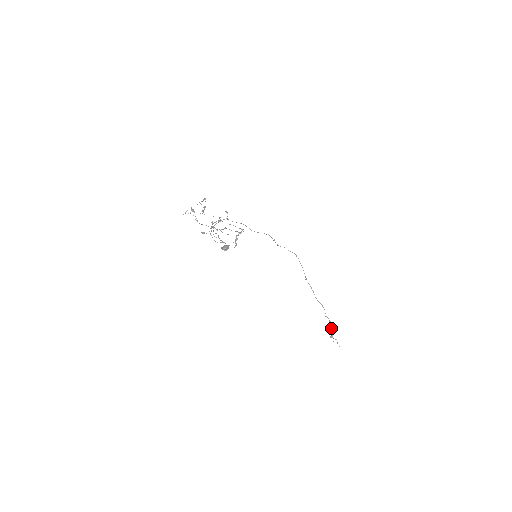
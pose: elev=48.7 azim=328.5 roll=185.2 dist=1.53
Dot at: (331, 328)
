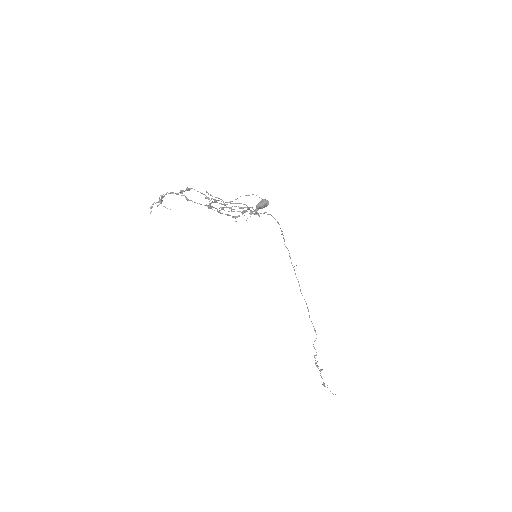
Dot at: (320, 373)
